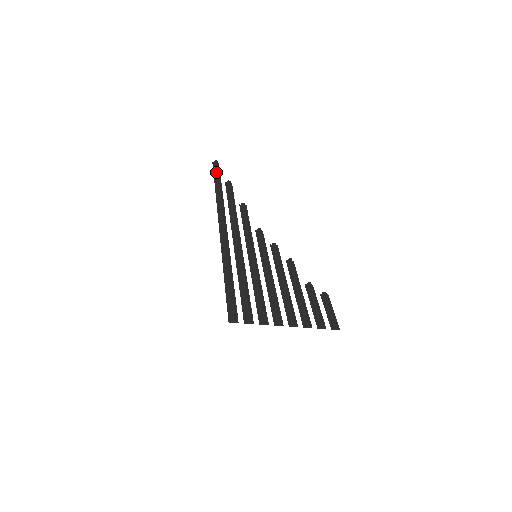
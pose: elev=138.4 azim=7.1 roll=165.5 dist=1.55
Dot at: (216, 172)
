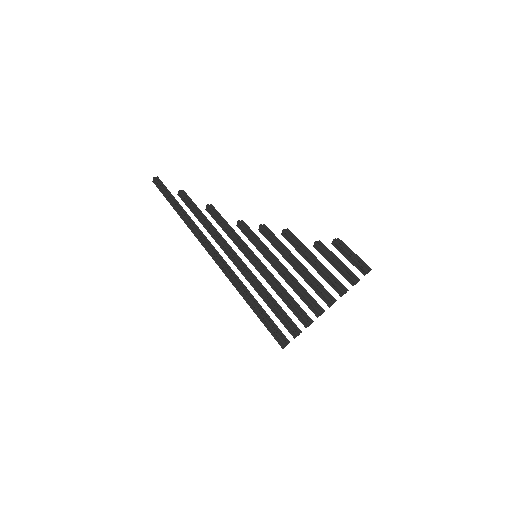
Dot at: (163, 192)
